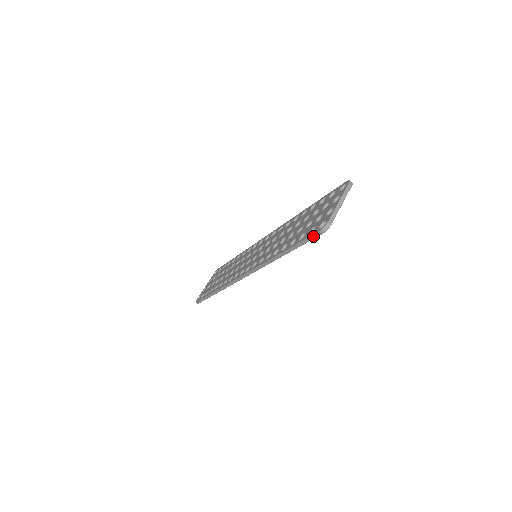
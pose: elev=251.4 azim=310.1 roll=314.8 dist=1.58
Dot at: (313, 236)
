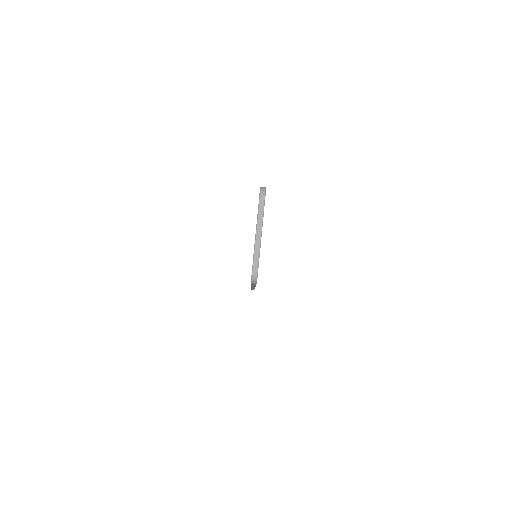
Dot at: occluded
